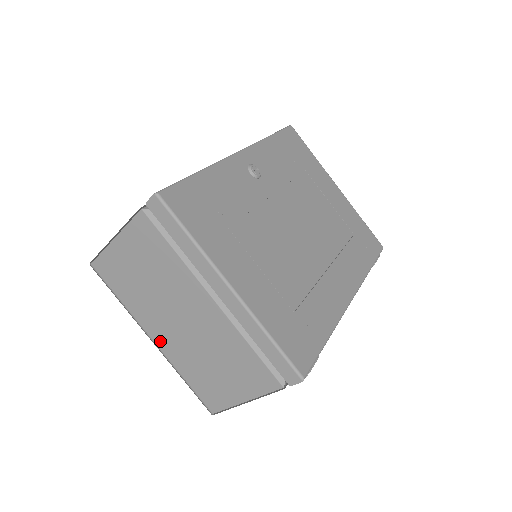
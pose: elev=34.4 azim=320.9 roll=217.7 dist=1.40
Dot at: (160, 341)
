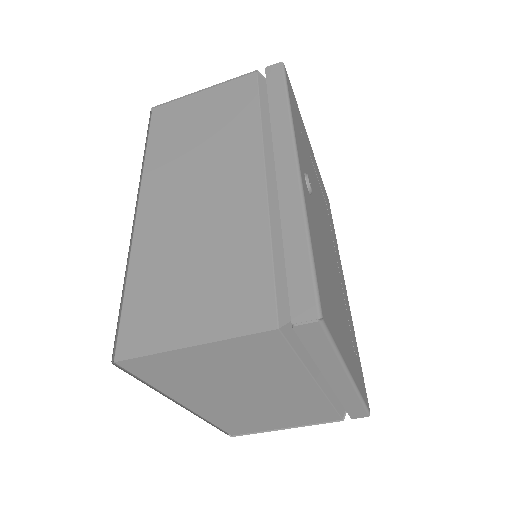
Dot at: (198, 407)
